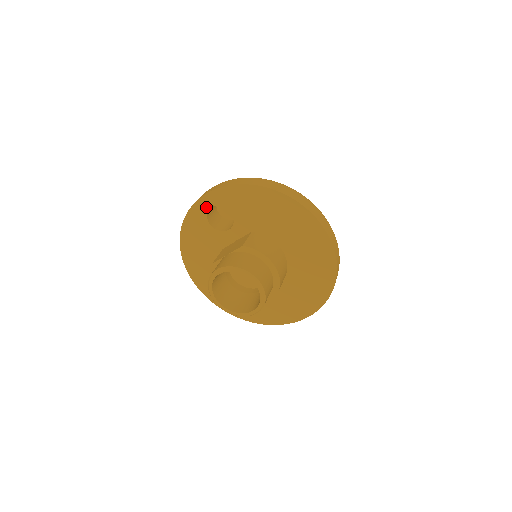
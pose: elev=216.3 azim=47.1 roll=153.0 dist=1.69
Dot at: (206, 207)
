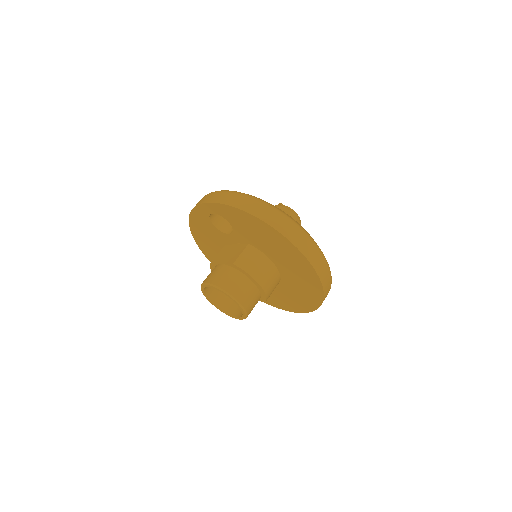
Dot at: (208, 212)
